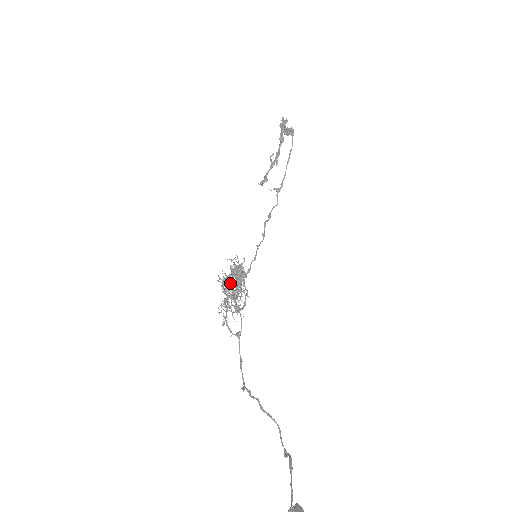
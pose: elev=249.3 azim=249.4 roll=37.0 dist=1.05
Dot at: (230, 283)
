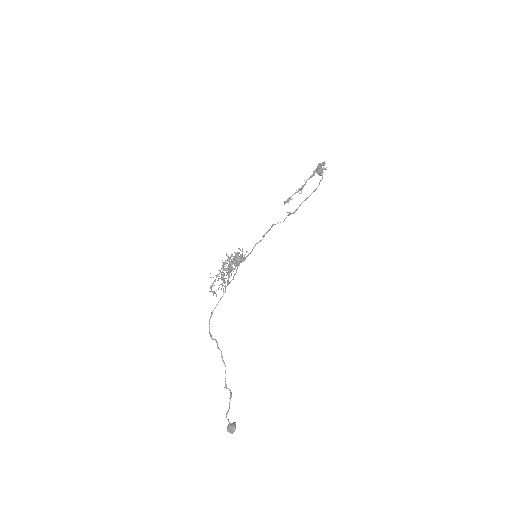
Dot at: occluded
